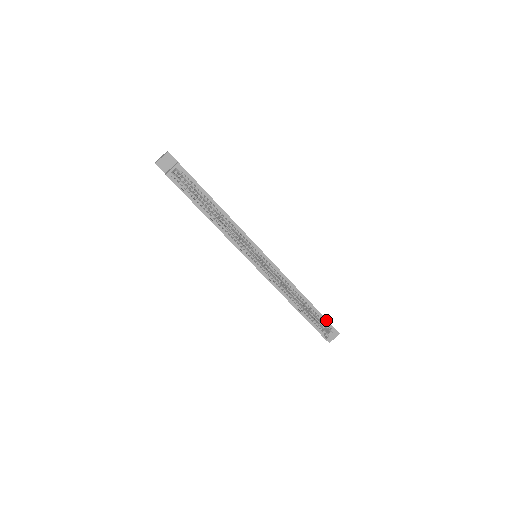
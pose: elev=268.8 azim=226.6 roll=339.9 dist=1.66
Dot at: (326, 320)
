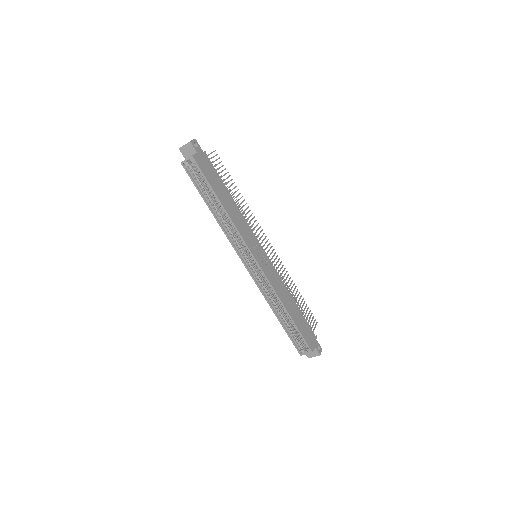
Dot at: (304, 339)
